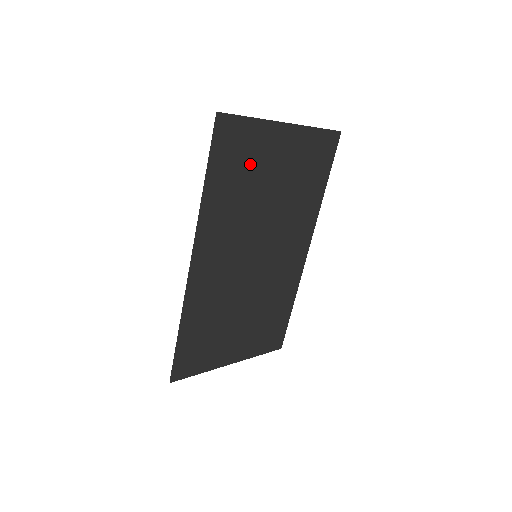
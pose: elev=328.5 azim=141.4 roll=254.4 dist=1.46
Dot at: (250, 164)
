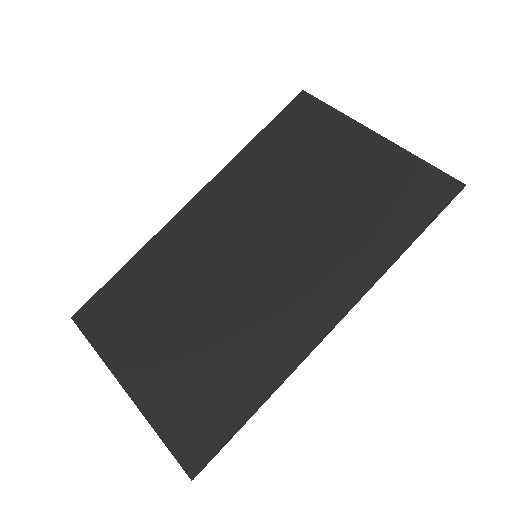
Dot at: (309, 147)
